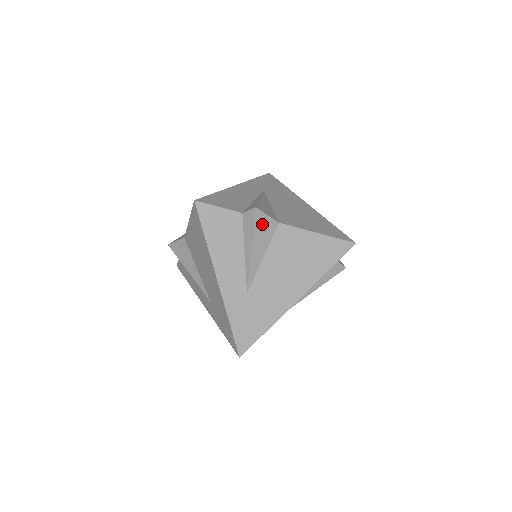
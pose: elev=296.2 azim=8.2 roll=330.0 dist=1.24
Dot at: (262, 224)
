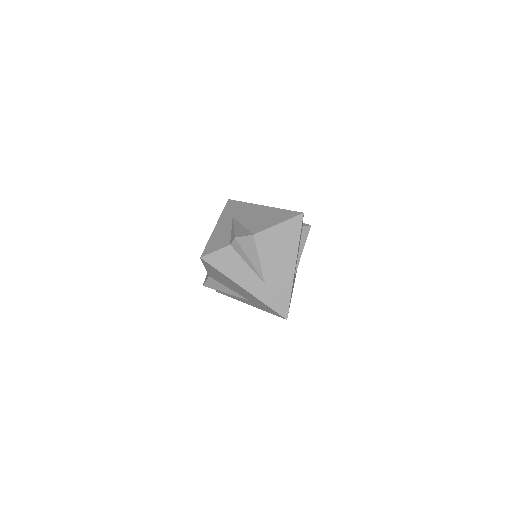
Dot at: (245, 243)
